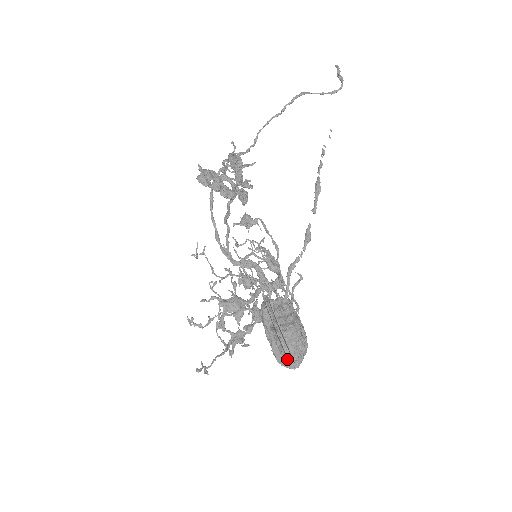
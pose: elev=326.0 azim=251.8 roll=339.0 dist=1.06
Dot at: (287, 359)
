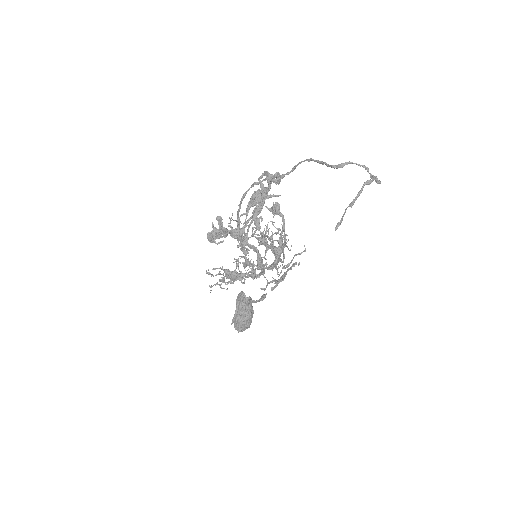
Dot at: (236, 327)
